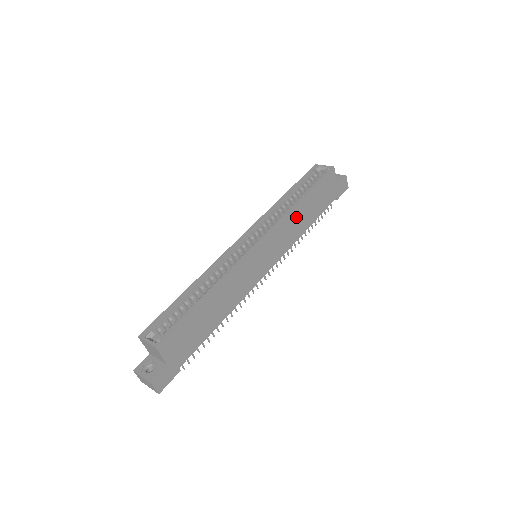
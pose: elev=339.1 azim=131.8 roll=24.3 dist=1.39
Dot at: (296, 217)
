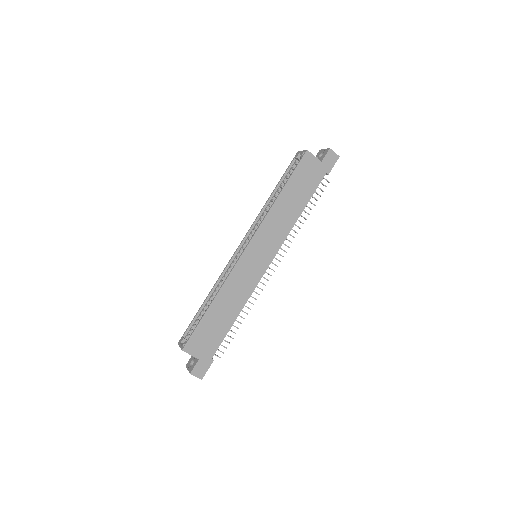
Dot at: (280, 212)
